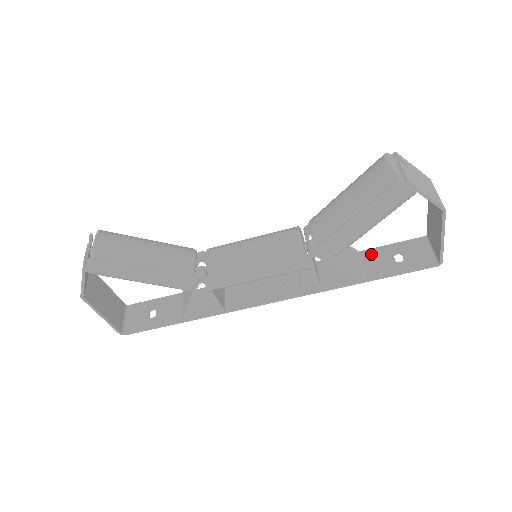
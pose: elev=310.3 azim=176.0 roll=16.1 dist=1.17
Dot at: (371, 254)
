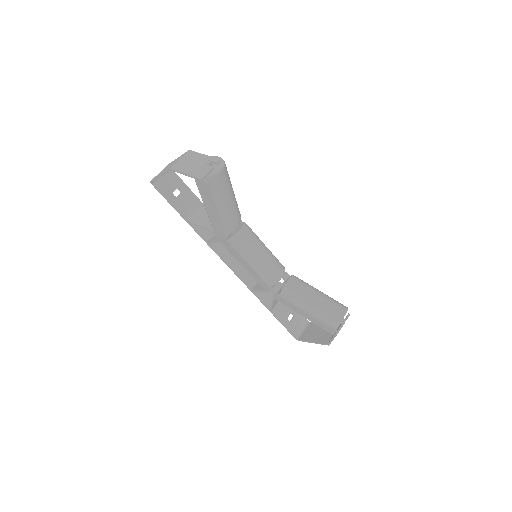
Dot at: occluded
